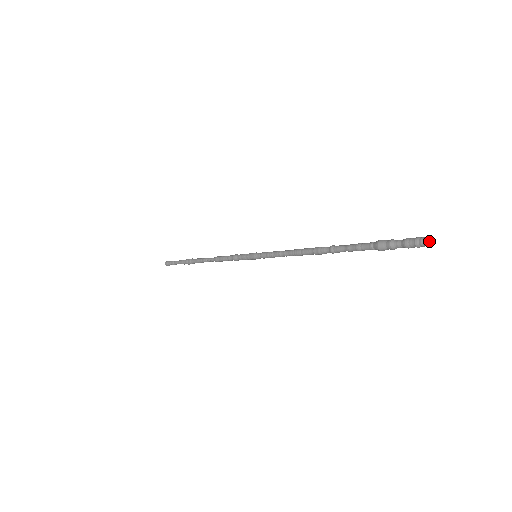
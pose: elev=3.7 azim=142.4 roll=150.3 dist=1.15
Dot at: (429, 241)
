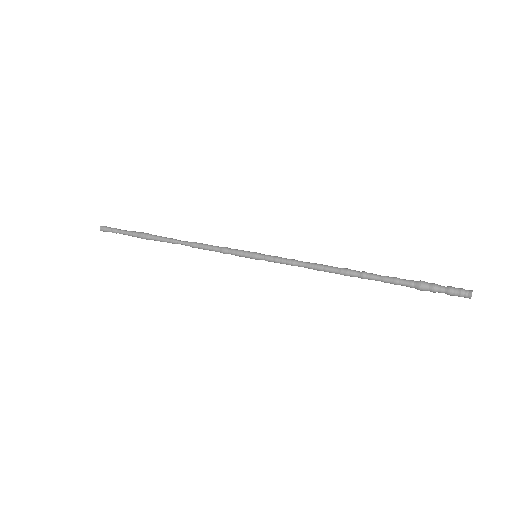
Dot at: occluded
